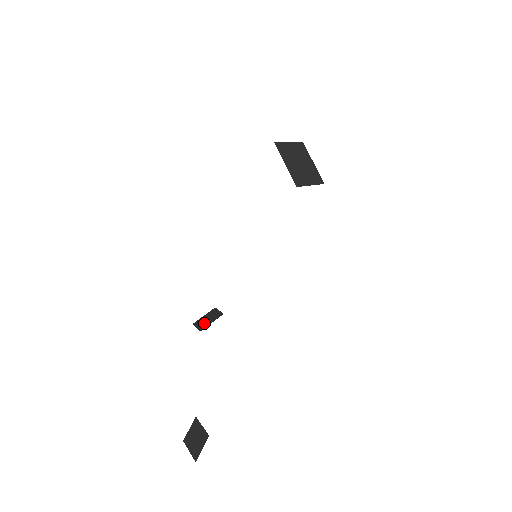
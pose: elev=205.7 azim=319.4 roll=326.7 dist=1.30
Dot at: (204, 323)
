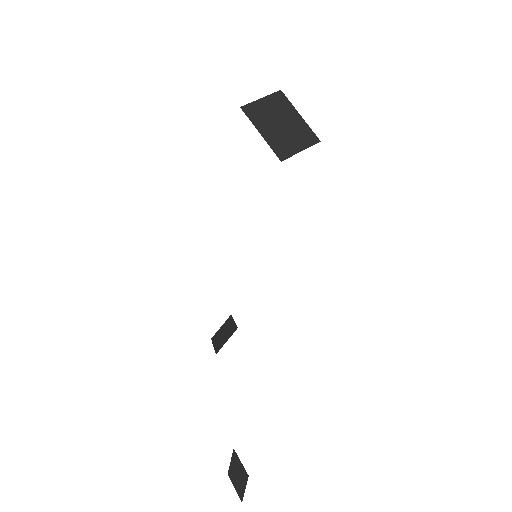
Dot at: (220, 340)
